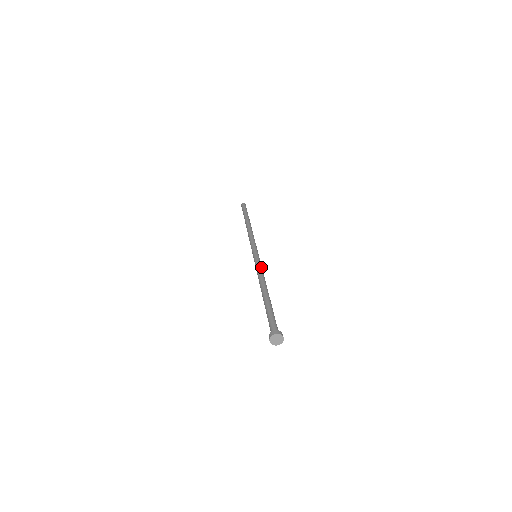
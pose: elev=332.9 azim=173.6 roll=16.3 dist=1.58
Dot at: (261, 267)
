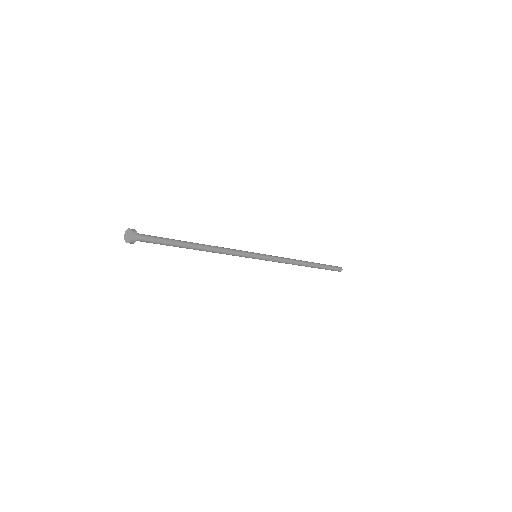
Dot at: (234, 250)
